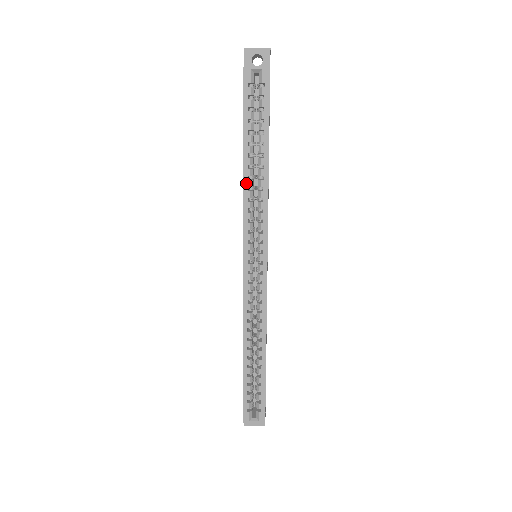
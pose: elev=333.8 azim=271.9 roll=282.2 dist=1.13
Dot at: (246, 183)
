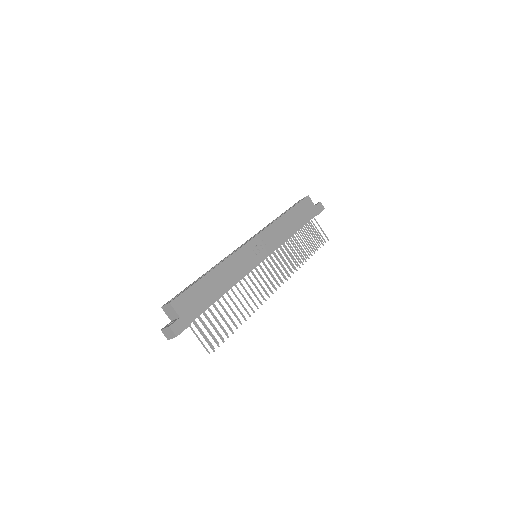
Dot at: (270, 223)
